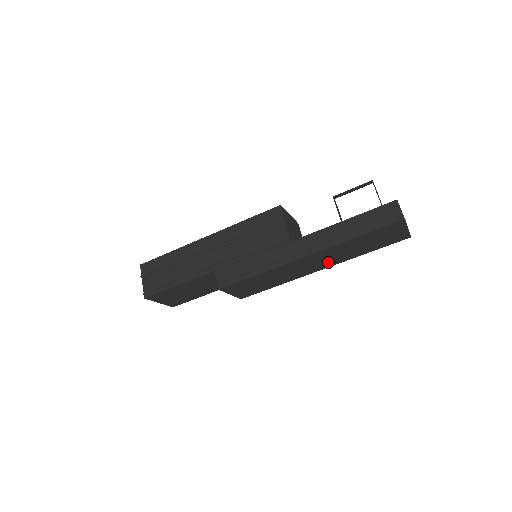
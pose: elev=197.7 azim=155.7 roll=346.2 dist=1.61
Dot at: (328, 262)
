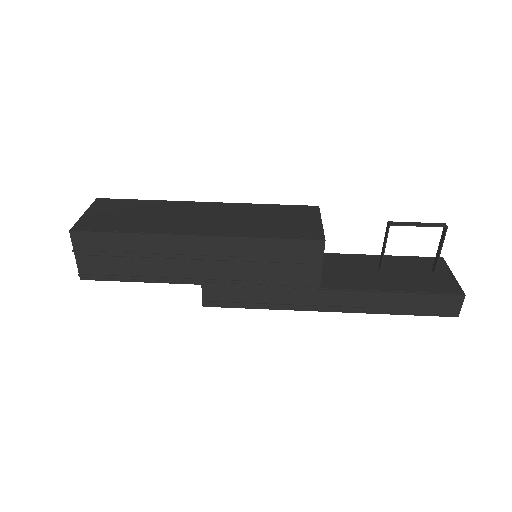
Dot at: occluded
